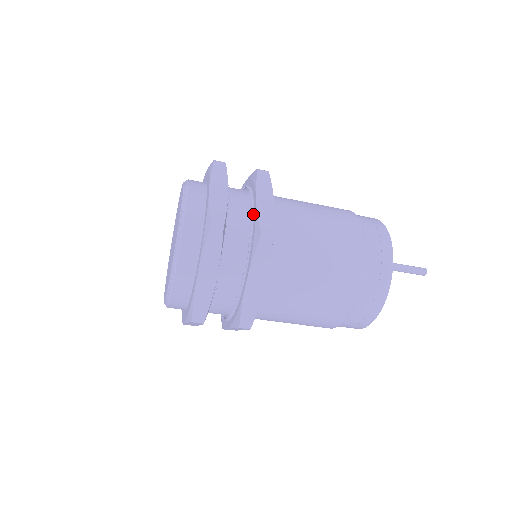
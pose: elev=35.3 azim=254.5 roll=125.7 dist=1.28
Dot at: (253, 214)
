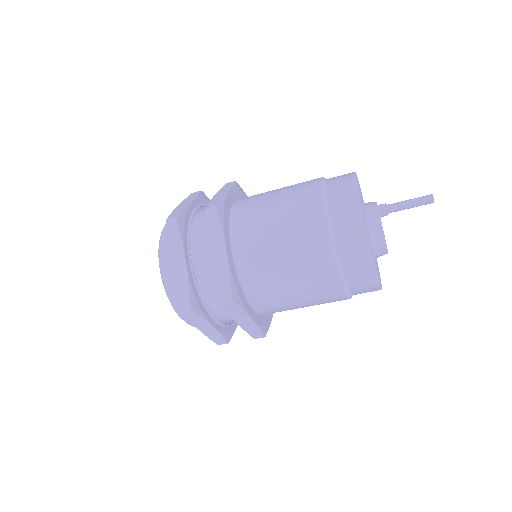
Dot at: occluded
